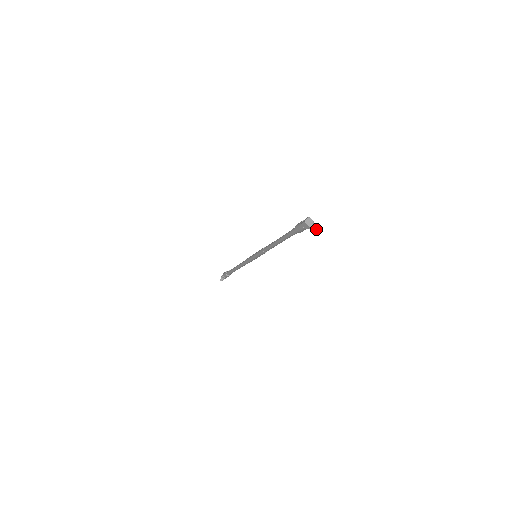
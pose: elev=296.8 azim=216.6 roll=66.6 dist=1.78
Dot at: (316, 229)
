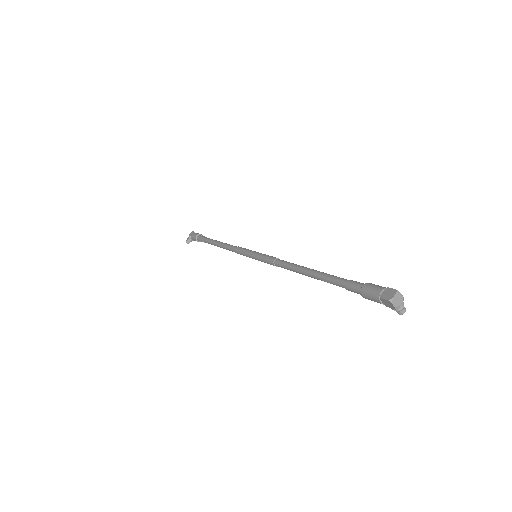
Dot at: (404, 311)
